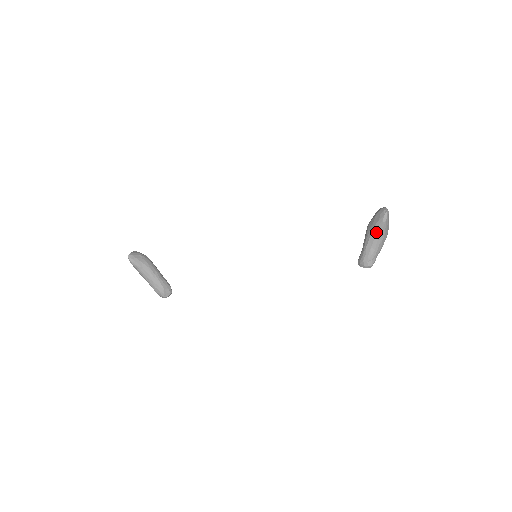
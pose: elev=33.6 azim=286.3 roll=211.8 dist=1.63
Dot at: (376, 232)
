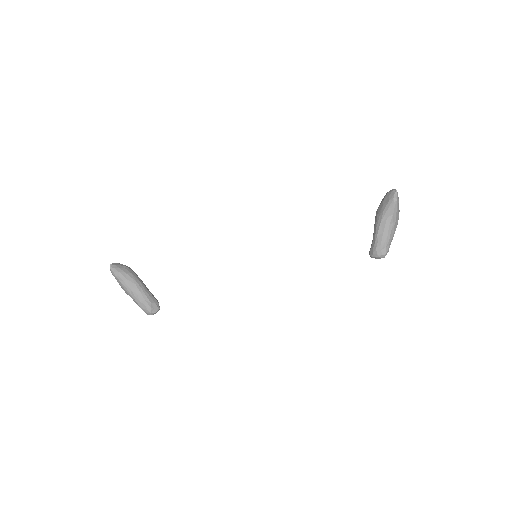
Dot at: (387, 215)
